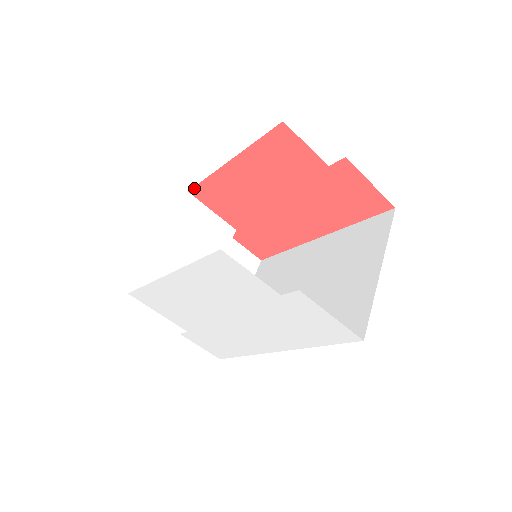
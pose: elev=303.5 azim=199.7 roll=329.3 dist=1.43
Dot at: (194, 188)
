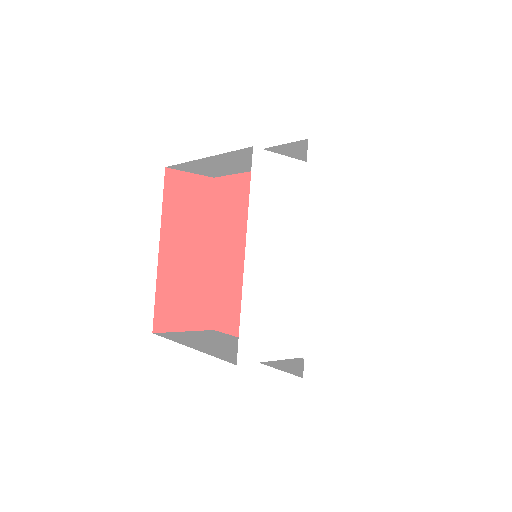
Dot at: (154, 321)
